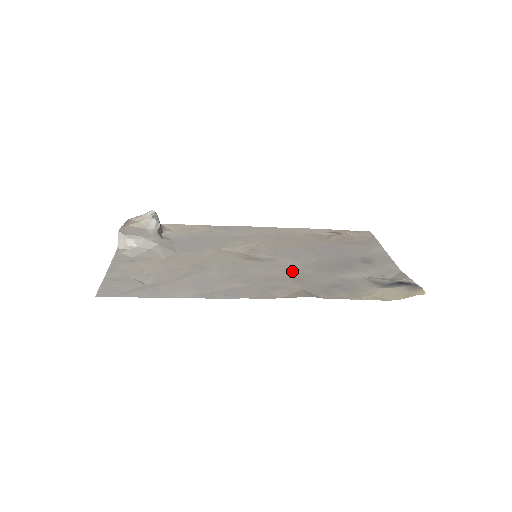
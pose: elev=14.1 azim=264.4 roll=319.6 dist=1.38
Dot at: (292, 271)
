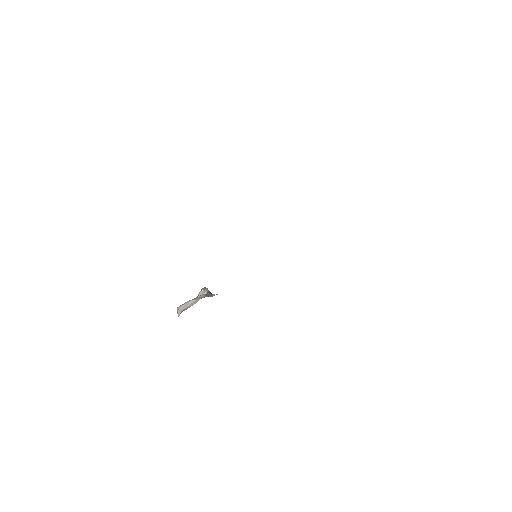
Dot at: occluded
